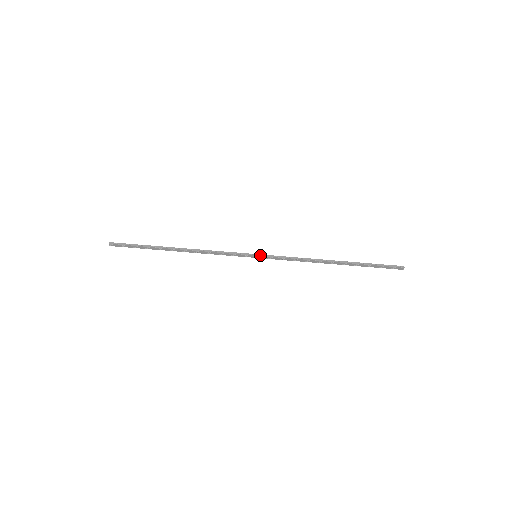
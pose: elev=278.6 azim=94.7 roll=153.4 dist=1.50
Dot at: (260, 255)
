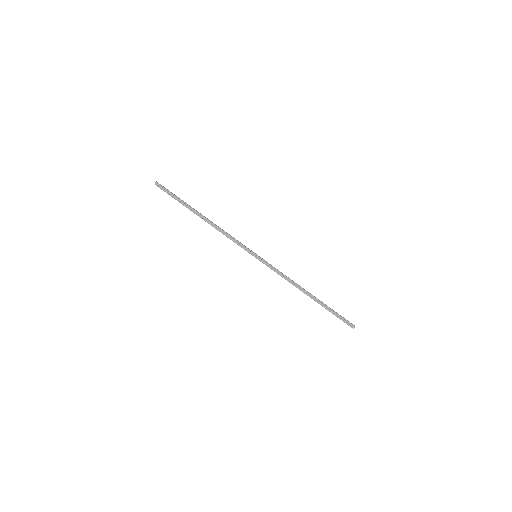
Dot at: occluded
